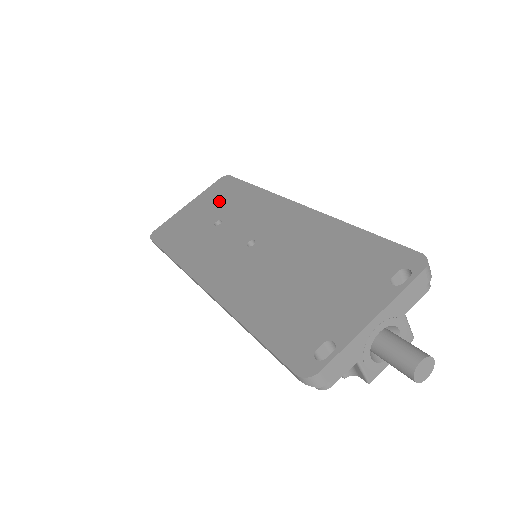
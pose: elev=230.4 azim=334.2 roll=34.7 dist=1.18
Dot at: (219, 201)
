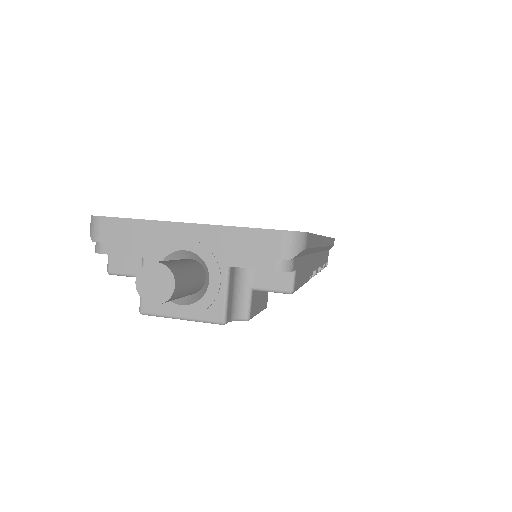
Dot at: occluded
